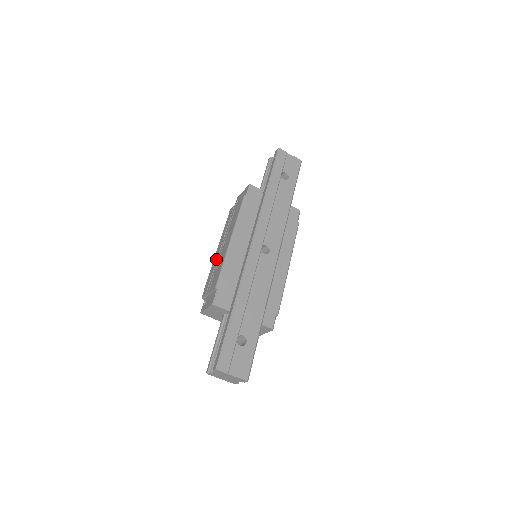
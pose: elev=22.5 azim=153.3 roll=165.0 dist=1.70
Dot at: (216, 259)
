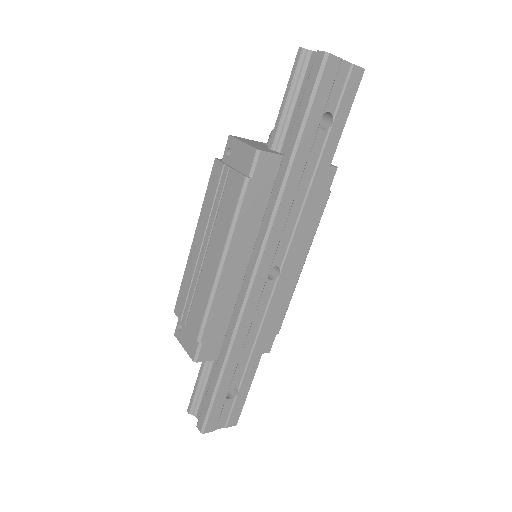
Dot at: (194, 266)
